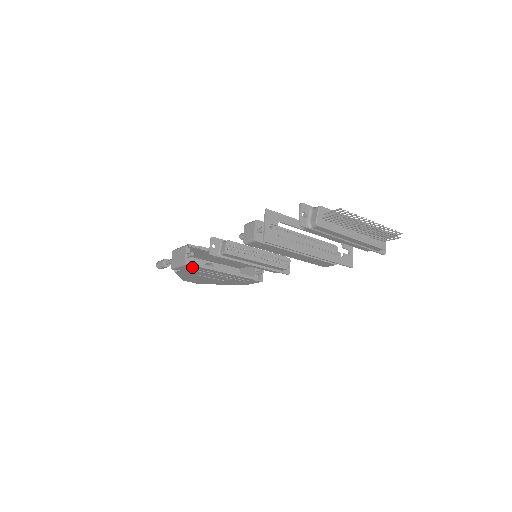
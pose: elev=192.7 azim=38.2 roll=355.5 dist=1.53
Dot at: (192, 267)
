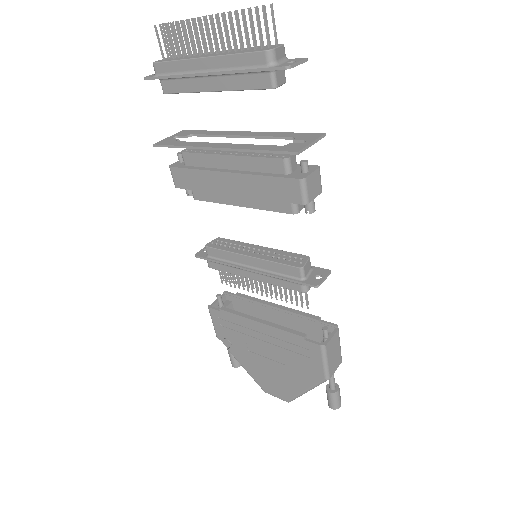
Dot at: (221, 317)
